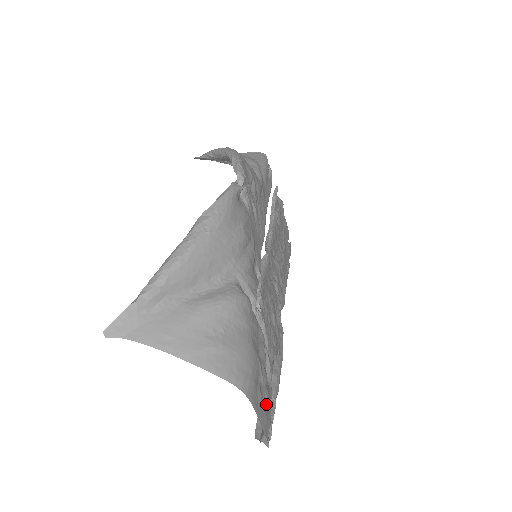
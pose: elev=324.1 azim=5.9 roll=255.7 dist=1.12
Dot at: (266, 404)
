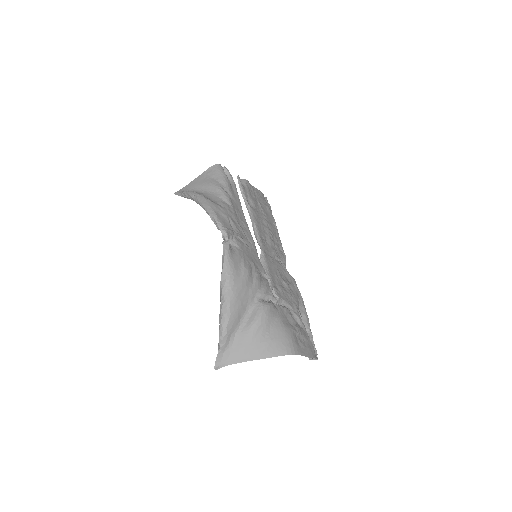
Dot at: (306, 342)
